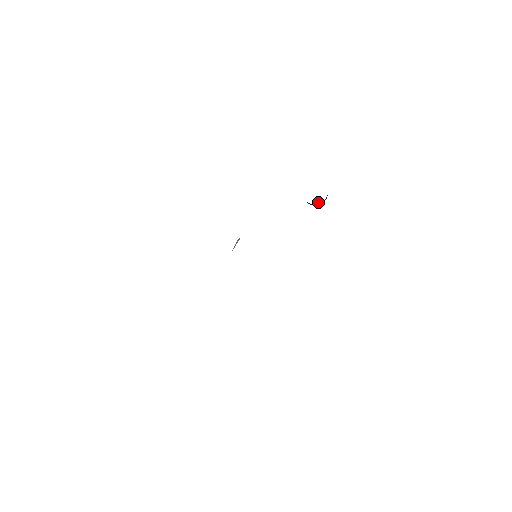
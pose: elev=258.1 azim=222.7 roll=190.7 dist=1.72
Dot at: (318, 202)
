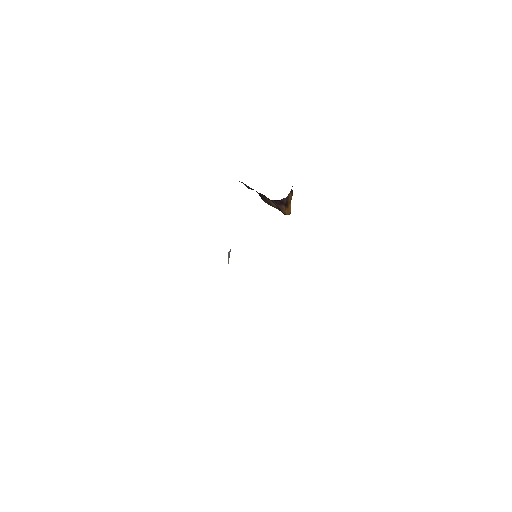
Dot at: (290, 210)
